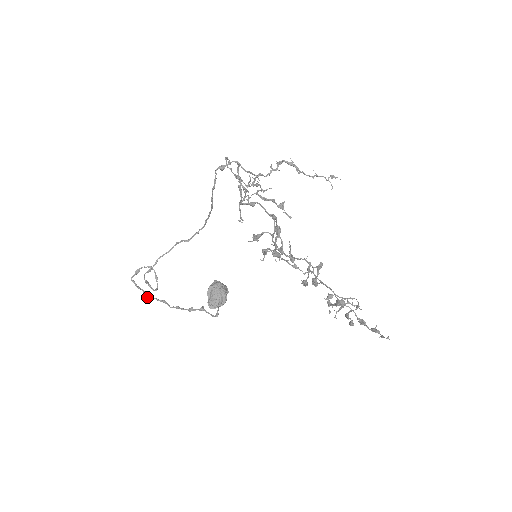
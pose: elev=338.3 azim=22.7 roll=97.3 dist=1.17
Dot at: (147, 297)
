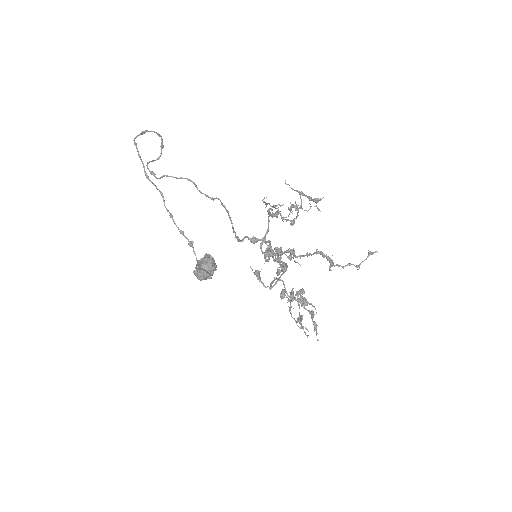
Dot at: (146, 176)
